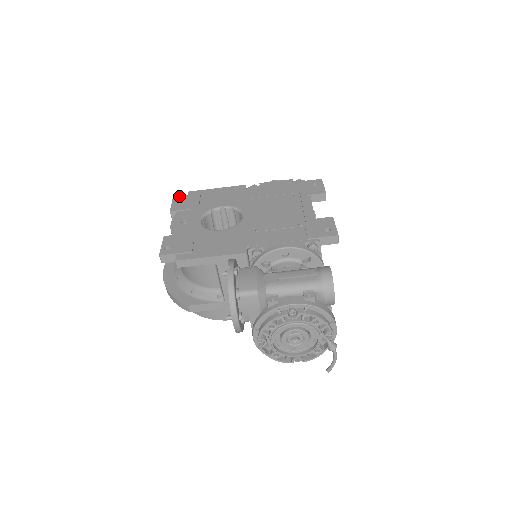
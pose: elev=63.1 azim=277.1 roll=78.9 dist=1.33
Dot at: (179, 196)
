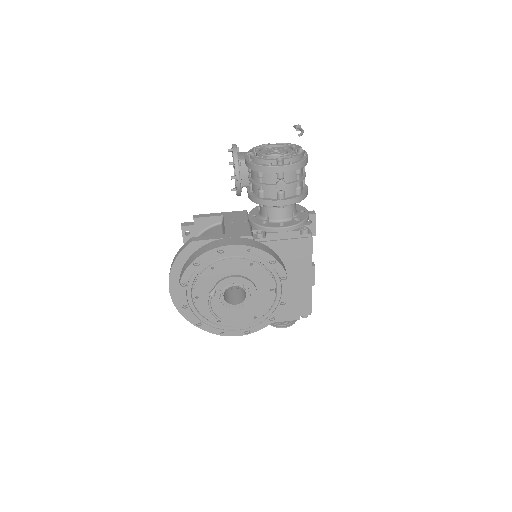
Dot at: occluded
